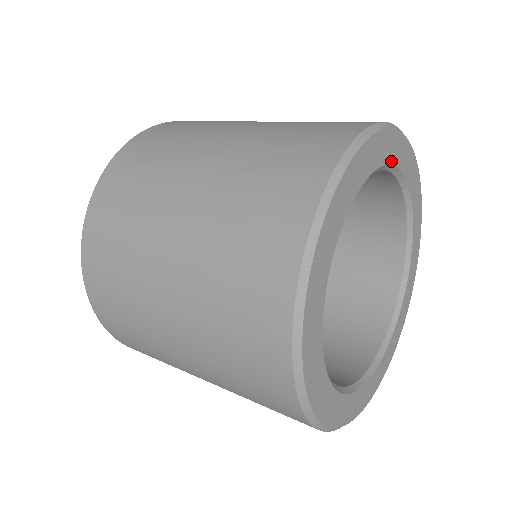
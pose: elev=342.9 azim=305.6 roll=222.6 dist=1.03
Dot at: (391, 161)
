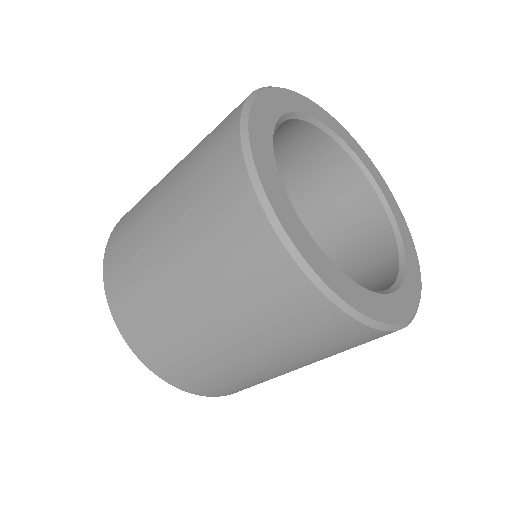
Dot at: (365, 164)
